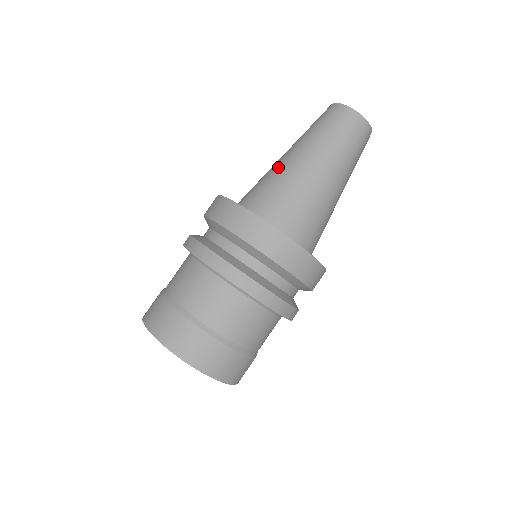
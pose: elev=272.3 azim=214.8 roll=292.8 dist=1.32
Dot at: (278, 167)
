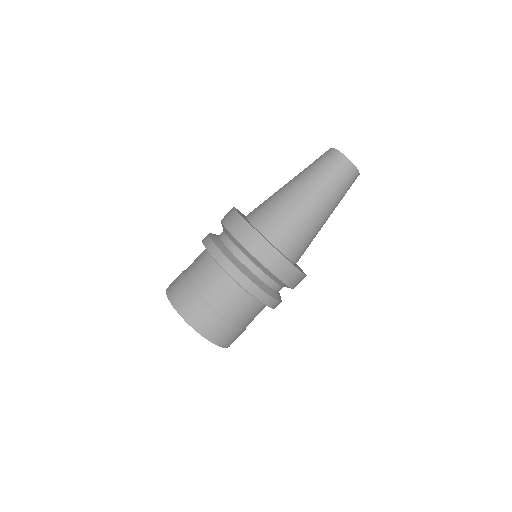
Dot at: (298, 208)
